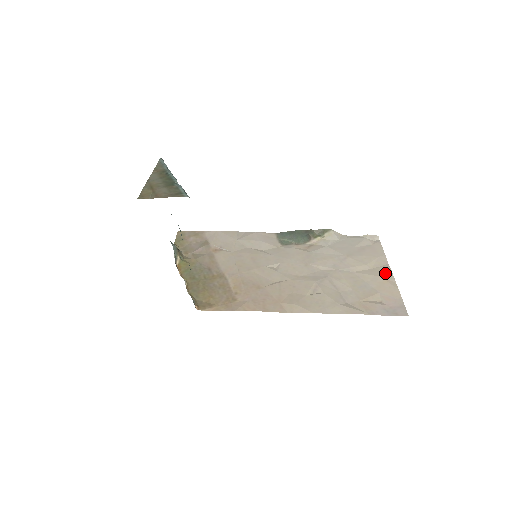
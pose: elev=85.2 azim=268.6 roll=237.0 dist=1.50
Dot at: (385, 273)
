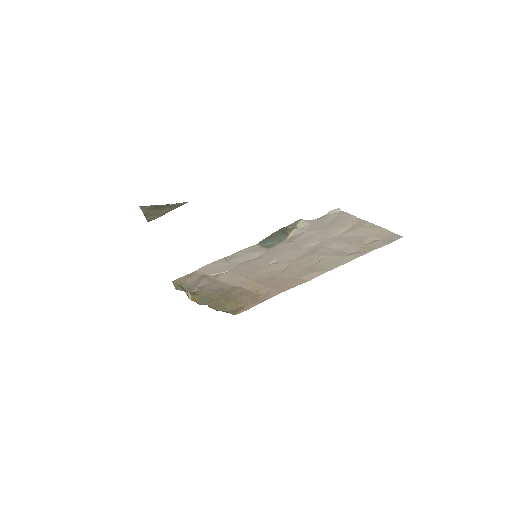
Dot at: (363, 224)
